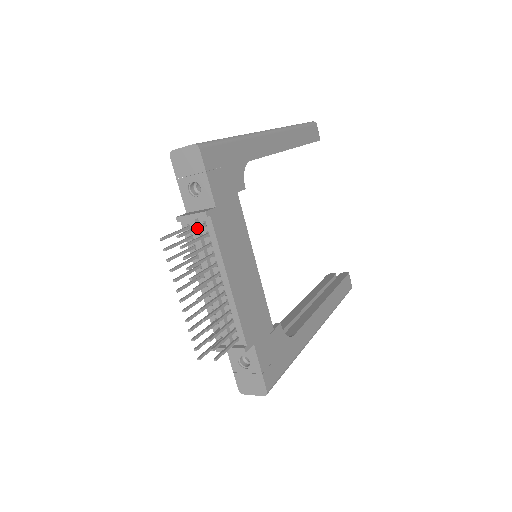
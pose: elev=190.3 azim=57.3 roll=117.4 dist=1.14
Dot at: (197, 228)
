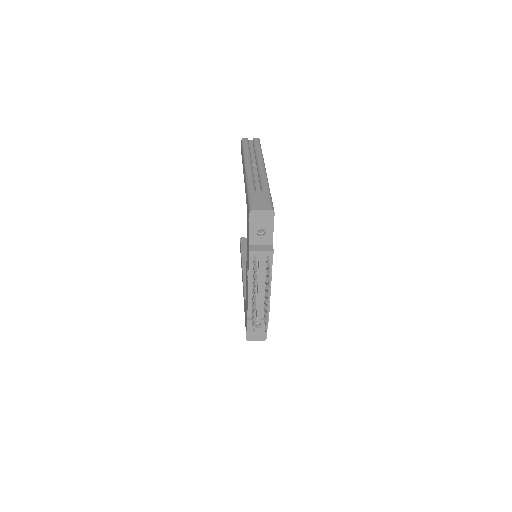
Dot at: occluded
